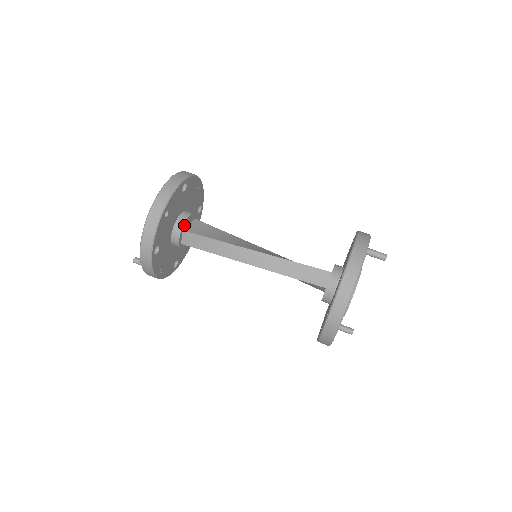
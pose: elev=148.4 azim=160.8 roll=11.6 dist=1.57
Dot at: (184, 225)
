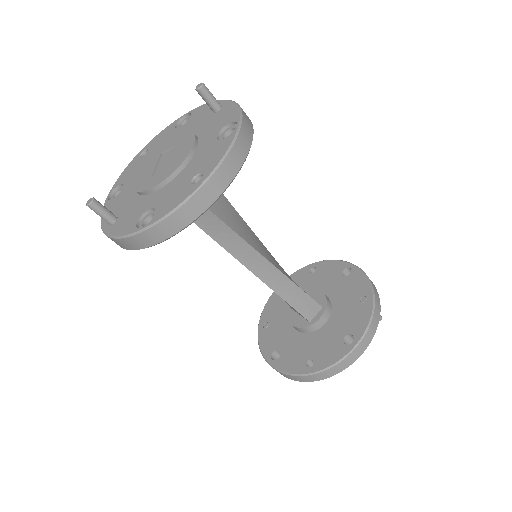
Dot at: occluded
